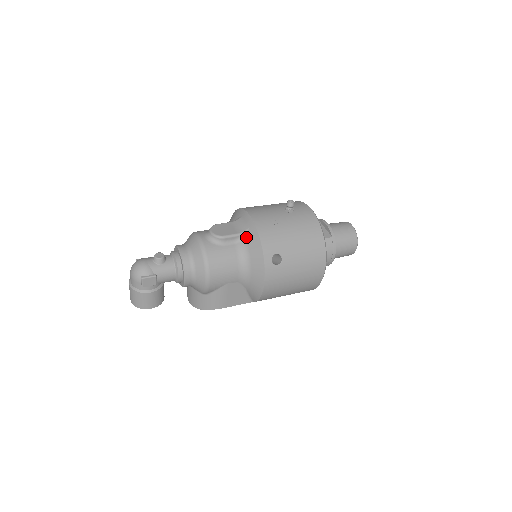
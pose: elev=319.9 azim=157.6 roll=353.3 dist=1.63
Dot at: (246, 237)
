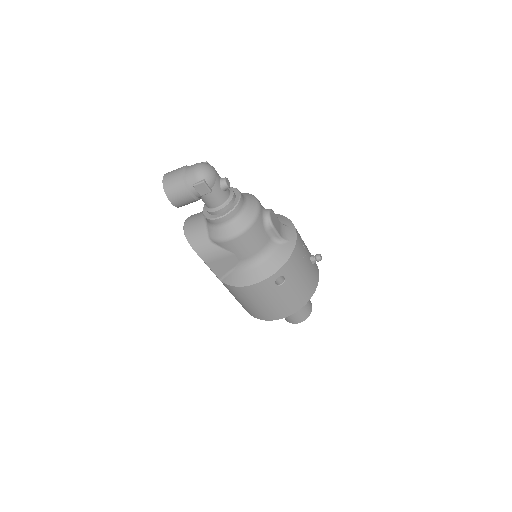
Dot at: (281, 244)
